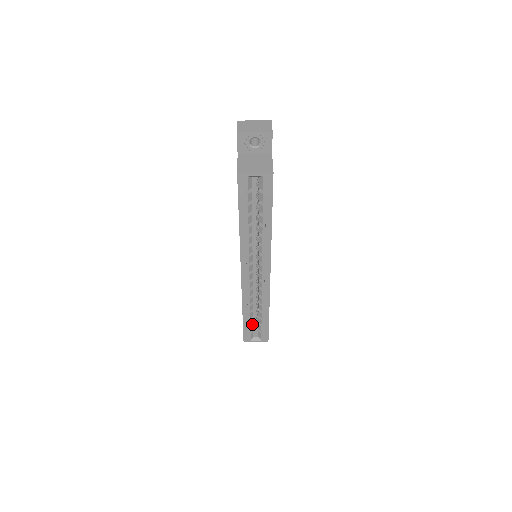
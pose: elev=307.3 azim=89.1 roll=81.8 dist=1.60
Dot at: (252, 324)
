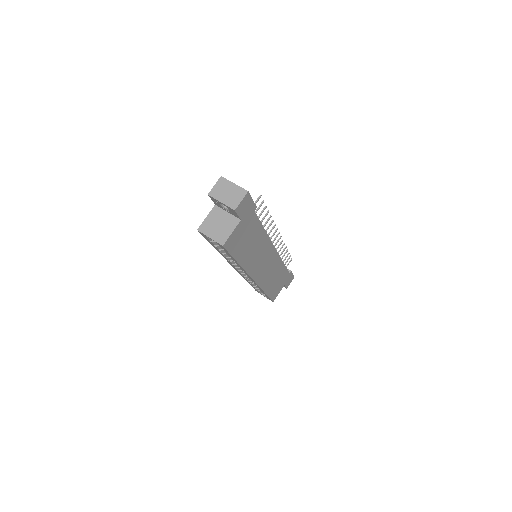
Dot at: occluded
